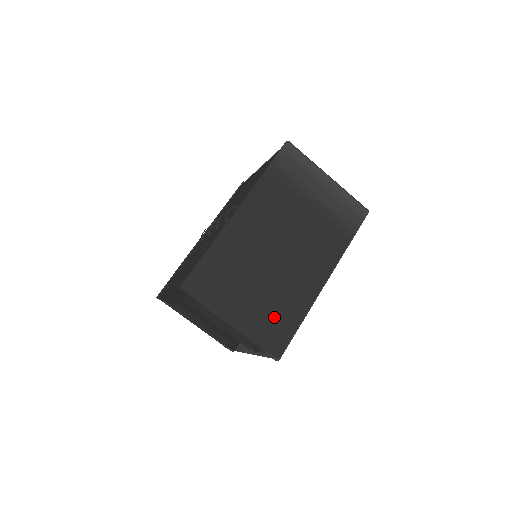
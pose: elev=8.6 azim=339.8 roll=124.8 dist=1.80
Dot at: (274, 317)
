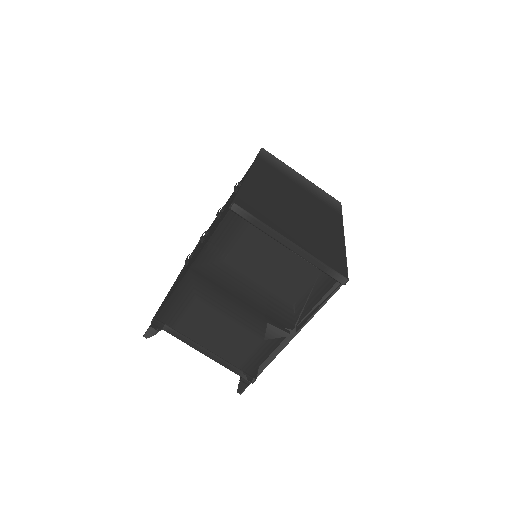
Dot at: (323, 247)
